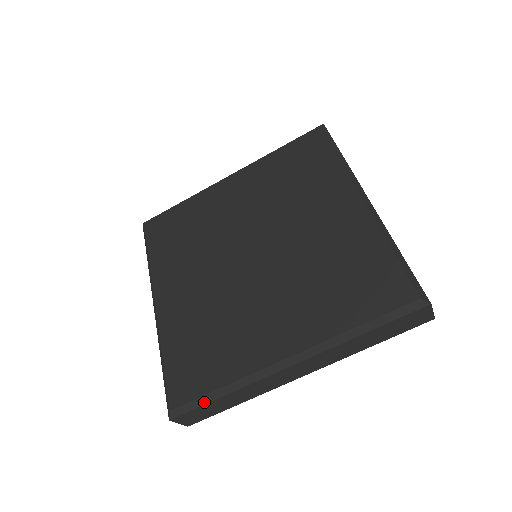
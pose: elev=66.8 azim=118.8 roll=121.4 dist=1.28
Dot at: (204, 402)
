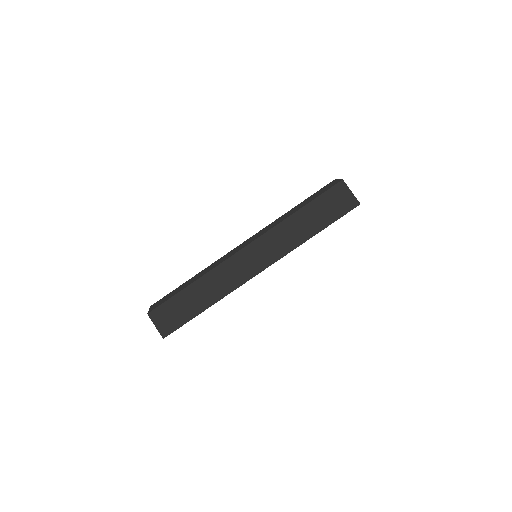
Dot at: (176, 292)
